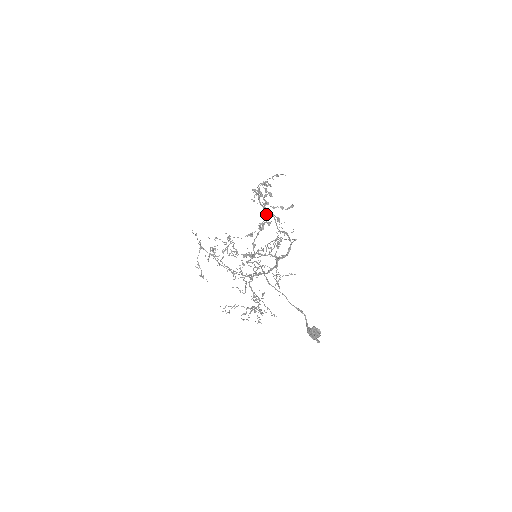
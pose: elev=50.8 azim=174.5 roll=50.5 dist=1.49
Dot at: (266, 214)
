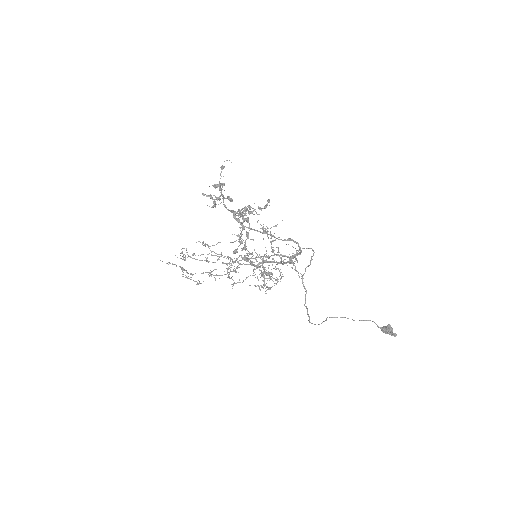
Dot at: (243, 218)
